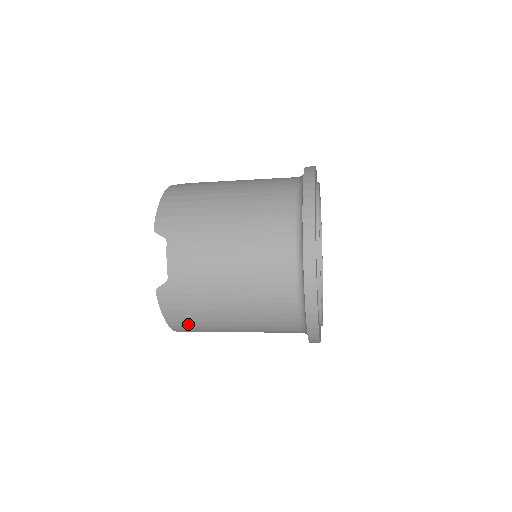
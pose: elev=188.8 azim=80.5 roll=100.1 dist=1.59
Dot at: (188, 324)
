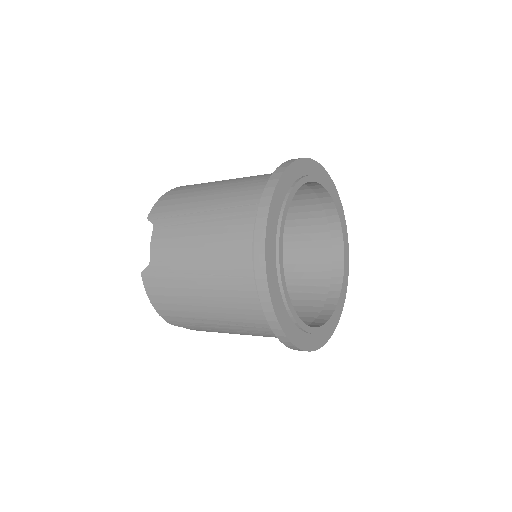
Dot at: (173, 314)
